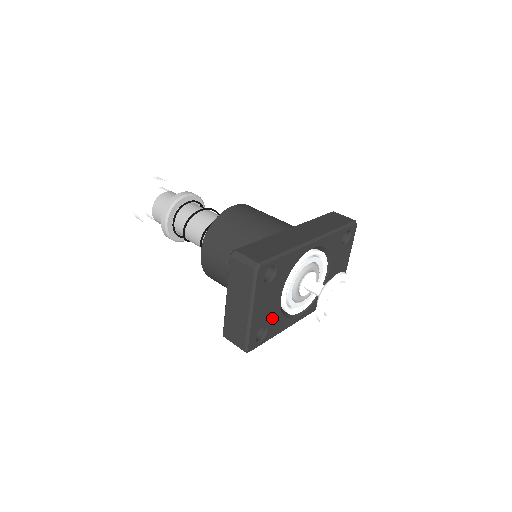
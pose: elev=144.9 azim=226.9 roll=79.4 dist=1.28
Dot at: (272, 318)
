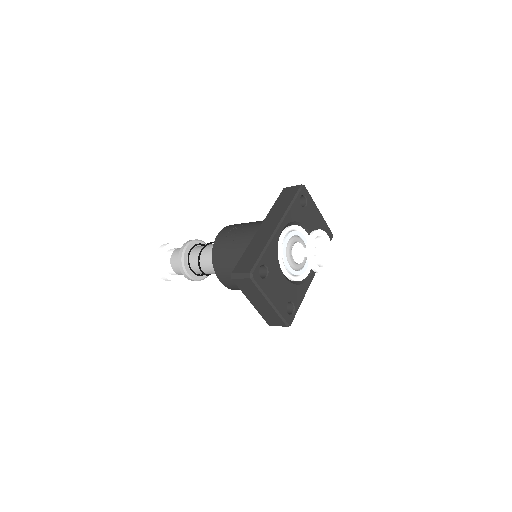
Dot at: (290, 293)
